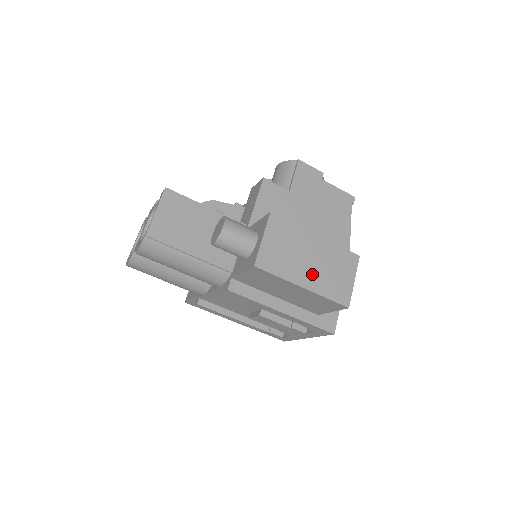
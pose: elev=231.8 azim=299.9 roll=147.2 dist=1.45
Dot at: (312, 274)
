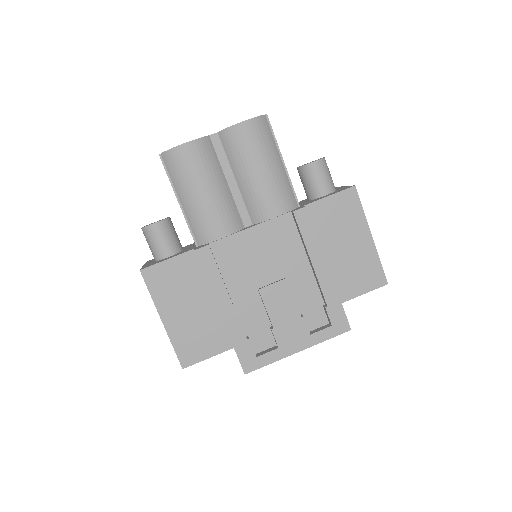
Dot at: occluded
